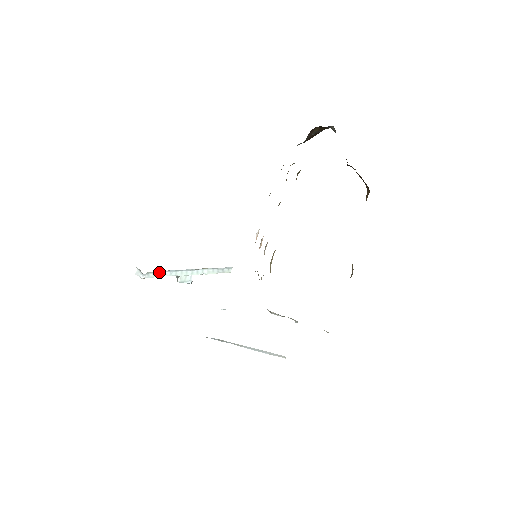
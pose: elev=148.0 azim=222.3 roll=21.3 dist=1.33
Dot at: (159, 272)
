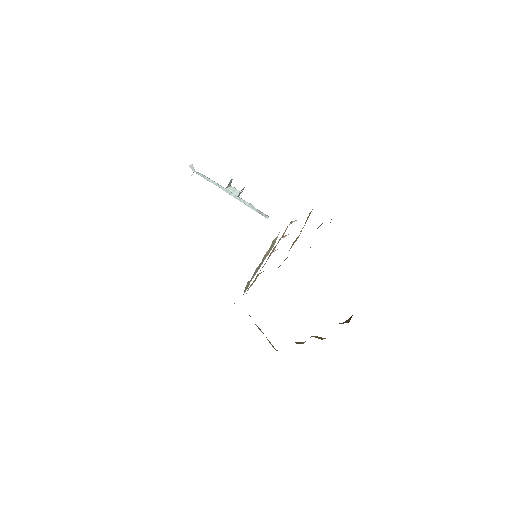
Dot at: (208, 178)
